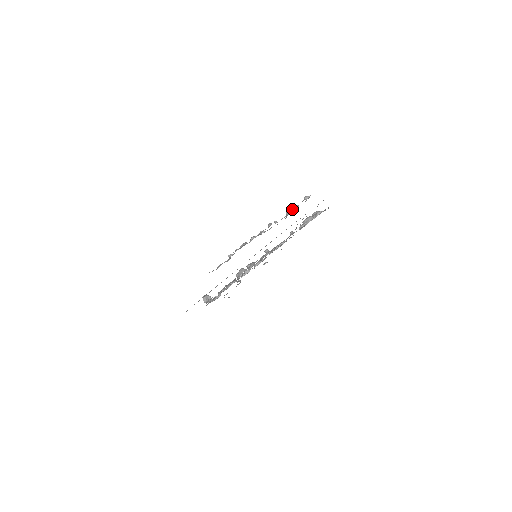
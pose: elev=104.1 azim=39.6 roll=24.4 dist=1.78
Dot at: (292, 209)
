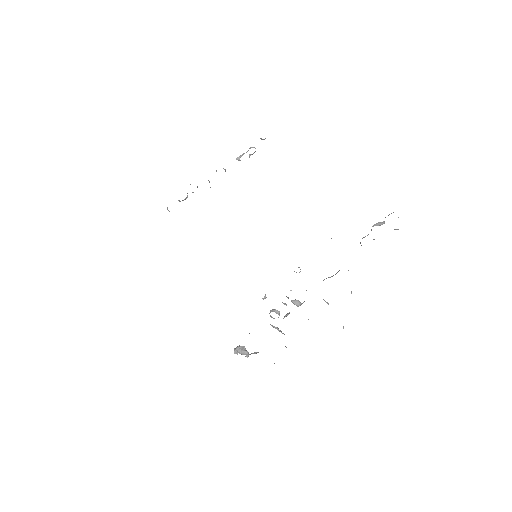
Dot at: occluded
